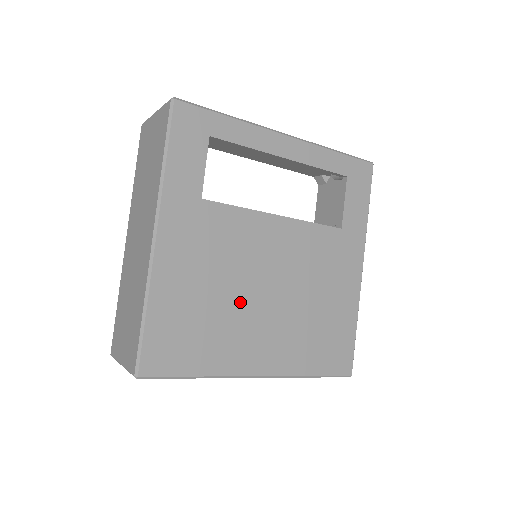
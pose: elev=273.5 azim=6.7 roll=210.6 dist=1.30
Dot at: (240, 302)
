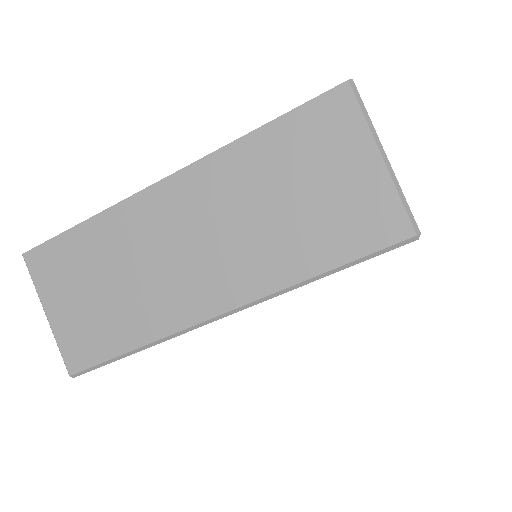
Dot at: occluded
